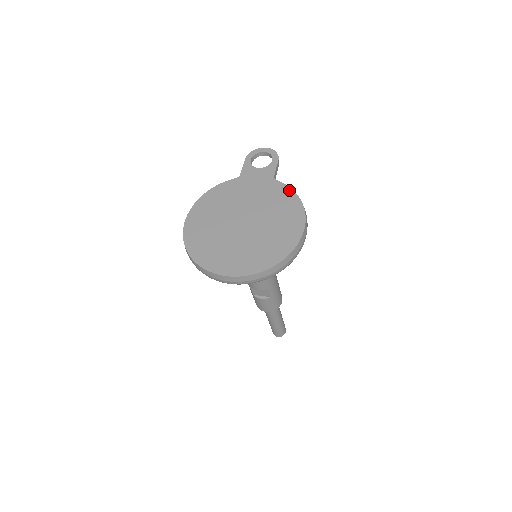
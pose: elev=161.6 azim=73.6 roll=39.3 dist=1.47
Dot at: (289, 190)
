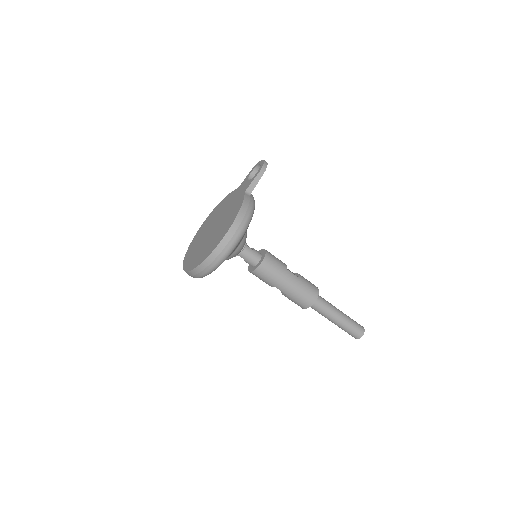
Dot at: (241, 204)
